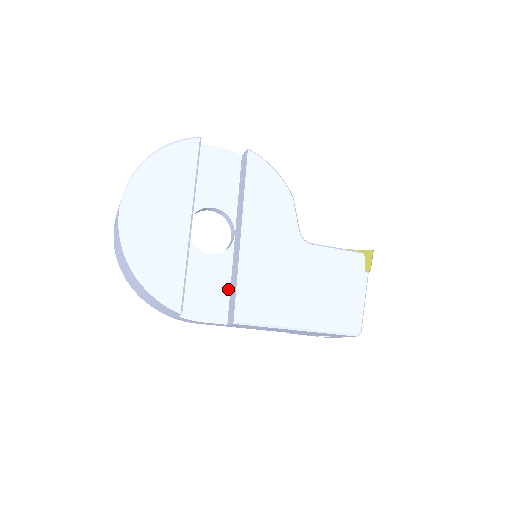
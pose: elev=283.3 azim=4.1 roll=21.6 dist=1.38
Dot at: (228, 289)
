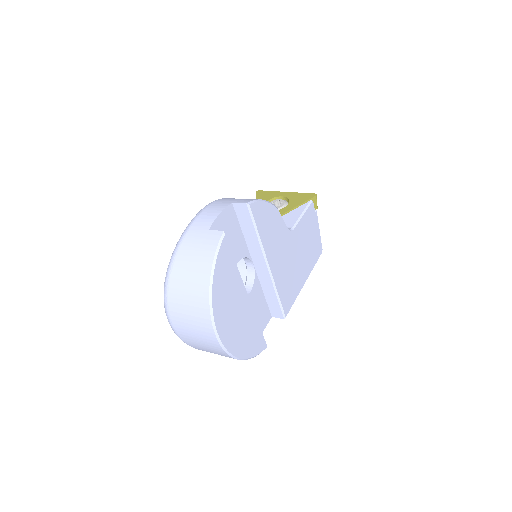
Dot at: (264, 299)
